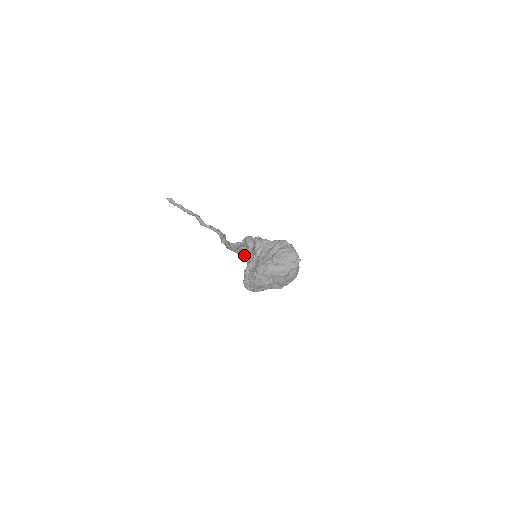
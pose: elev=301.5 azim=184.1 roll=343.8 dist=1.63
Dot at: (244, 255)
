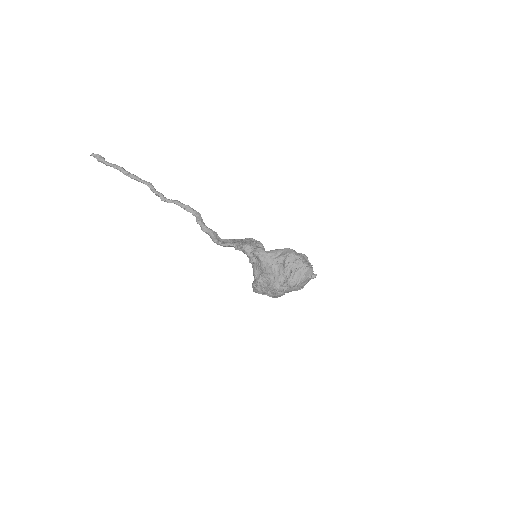
Dot at: occluded
